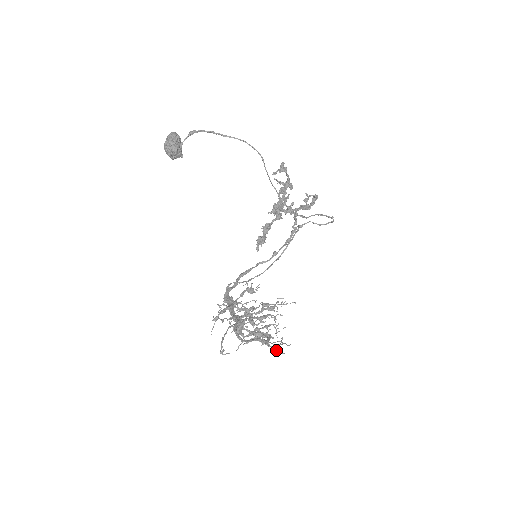
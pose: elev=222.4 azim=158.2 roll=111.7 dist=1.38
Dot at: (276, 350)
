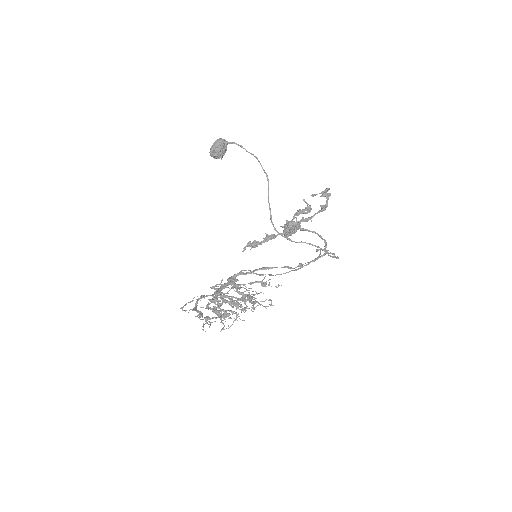
Dot at: (202, 326)
